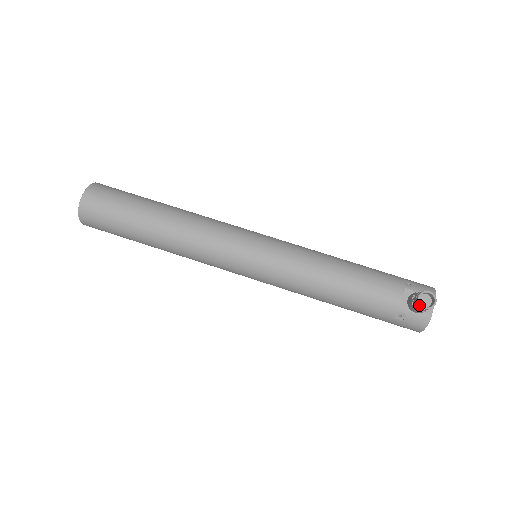
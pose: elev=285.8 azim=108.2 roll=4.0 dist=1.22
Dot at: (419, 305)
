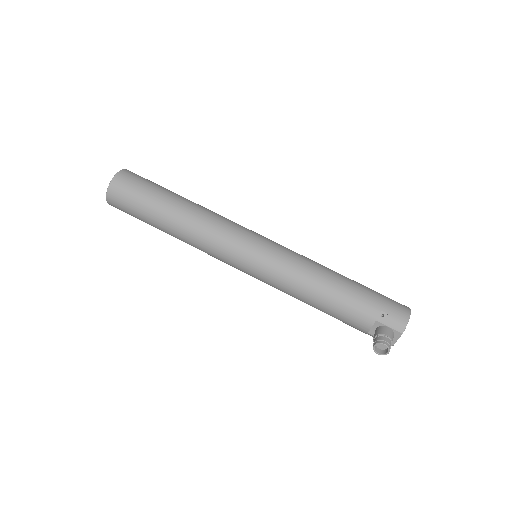
Dot at: (374, 350)
